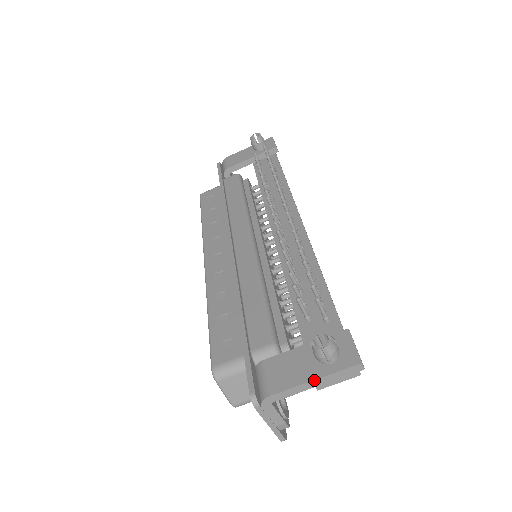
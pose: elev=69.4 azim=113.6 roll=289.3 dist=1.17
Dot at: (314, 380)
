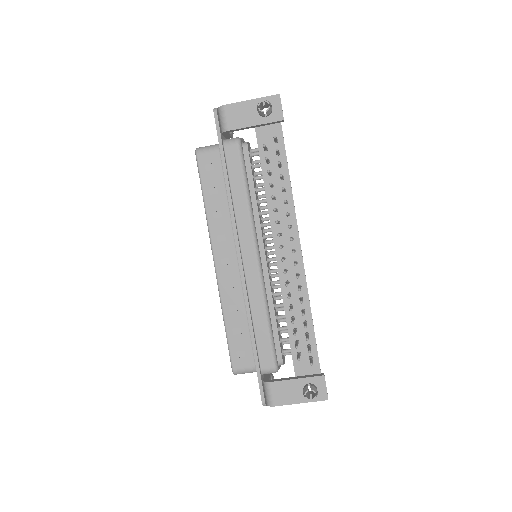
Dot at: occluded
